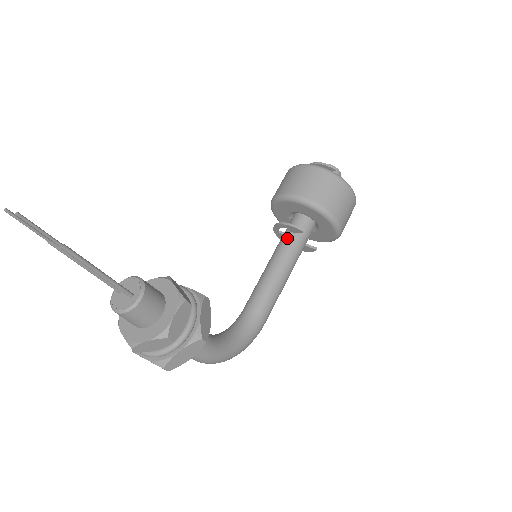
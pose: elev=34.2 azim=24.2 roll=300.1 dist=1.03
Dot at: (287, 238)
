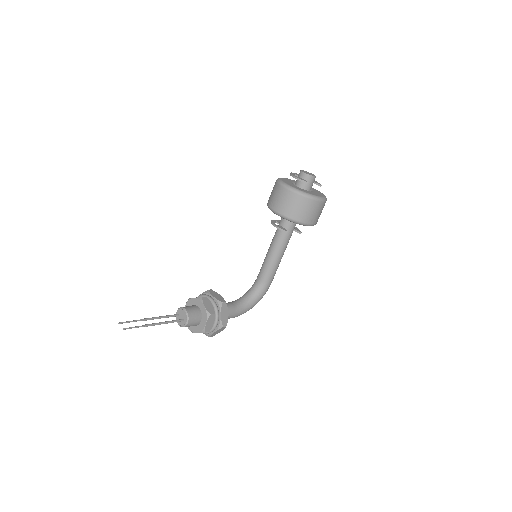
Dot at: (279, 232)
